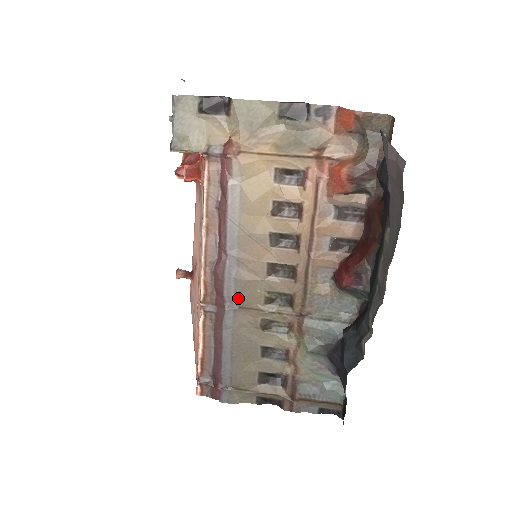
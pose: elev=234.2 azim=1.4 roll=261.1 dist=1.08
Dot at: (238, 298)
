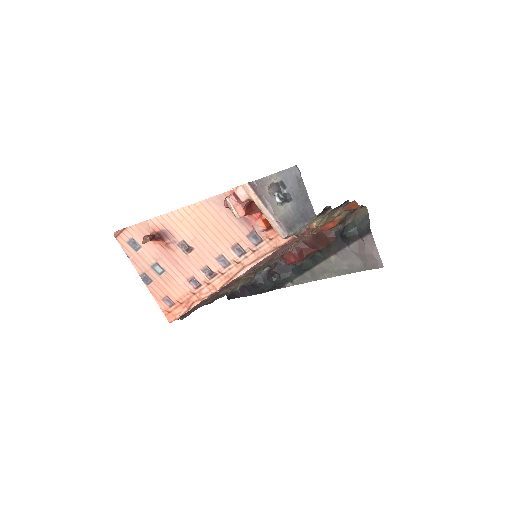
Dot at: occluded
